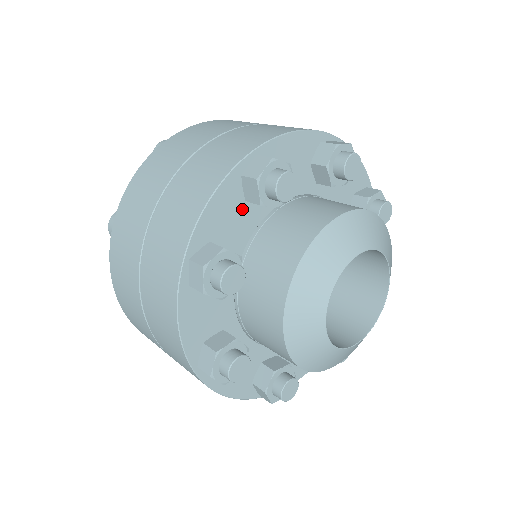
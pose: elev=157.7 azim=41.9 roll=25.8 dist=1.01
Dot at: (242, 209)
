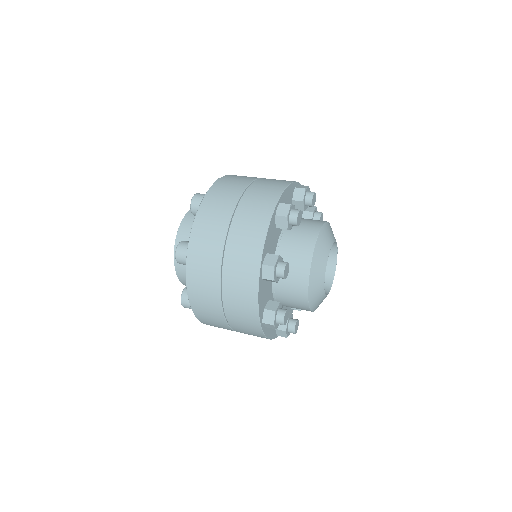
Dot at: (290, 203)
